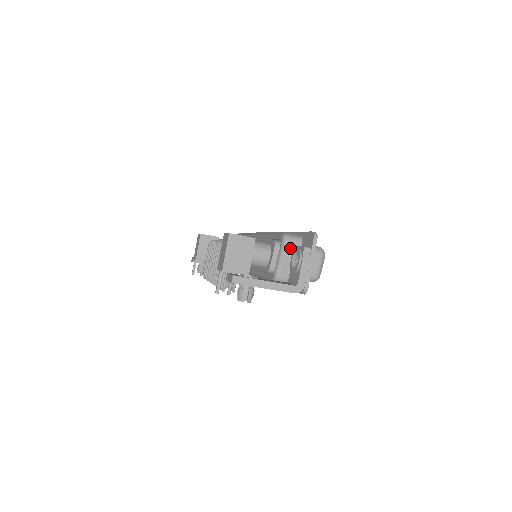
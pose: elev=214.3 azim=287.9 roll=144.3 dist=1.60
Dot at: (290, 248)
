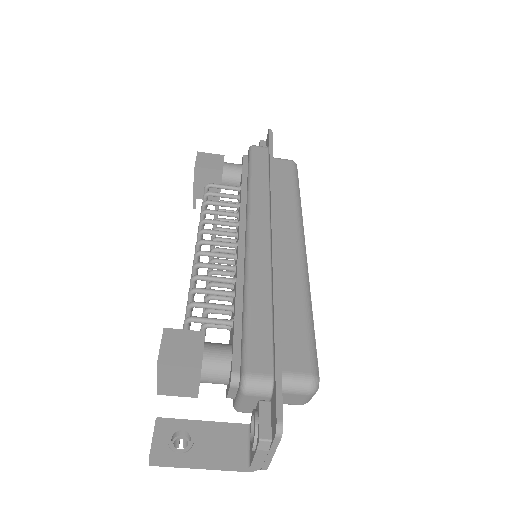
Dot at: (252, 398)
